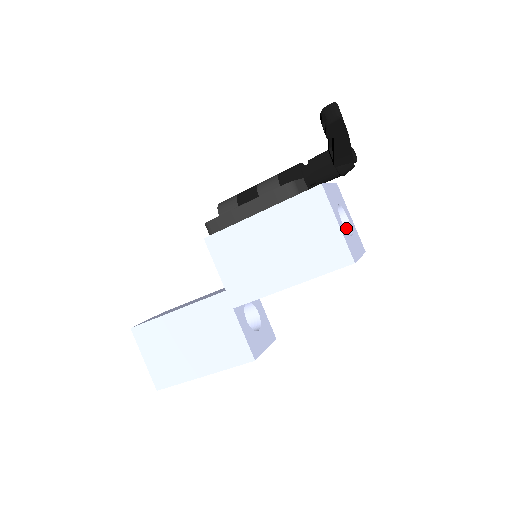
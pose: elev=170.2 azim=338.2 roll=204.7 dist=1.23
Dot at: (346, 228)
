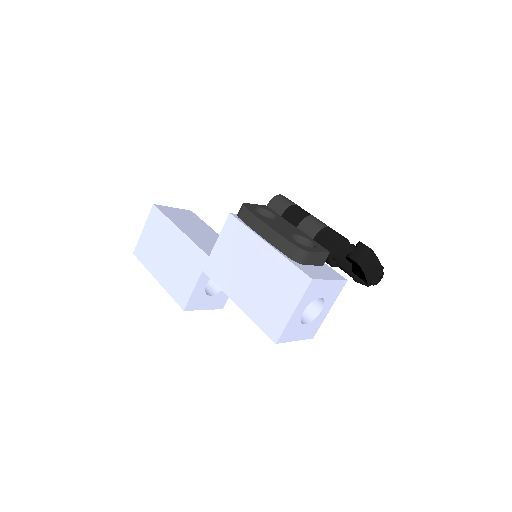
Dot at: (314, 313)
